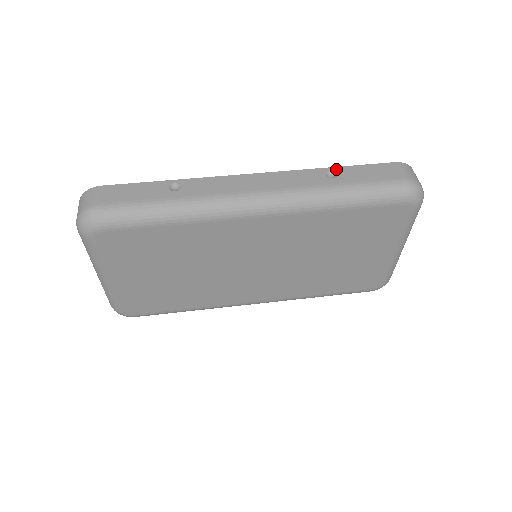
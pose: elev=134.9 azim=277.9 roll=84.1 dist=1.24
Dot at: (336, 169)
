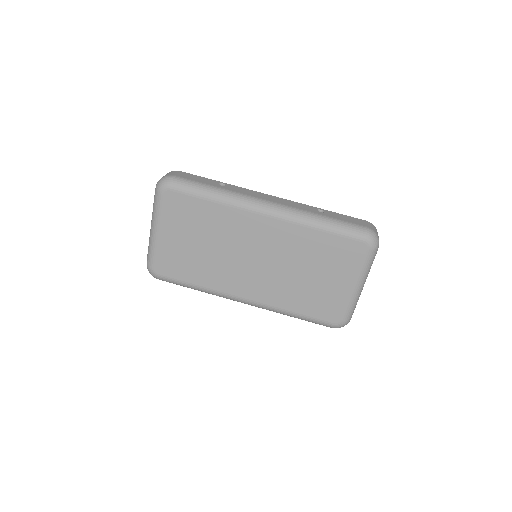
Dot at: (325, 210)
